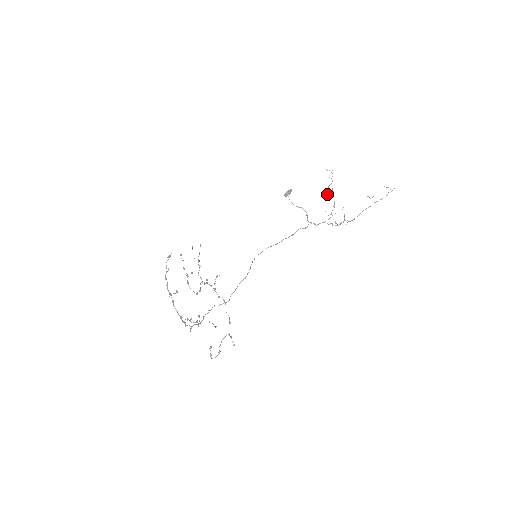
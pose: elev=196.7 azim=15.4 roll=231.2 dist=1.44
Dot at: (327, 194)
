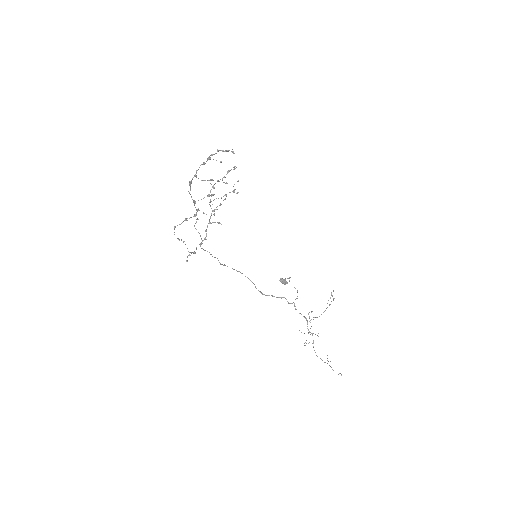
Dot at: occluded
